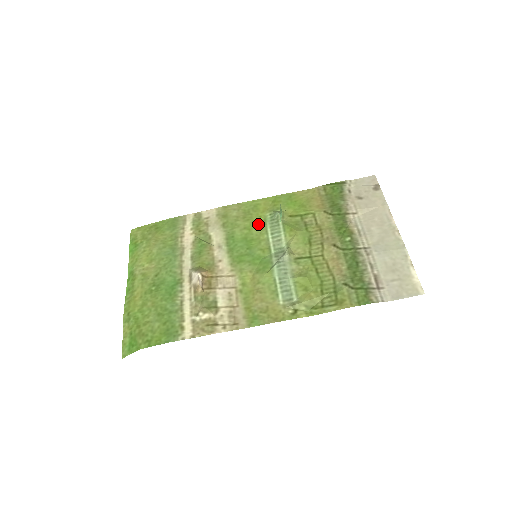
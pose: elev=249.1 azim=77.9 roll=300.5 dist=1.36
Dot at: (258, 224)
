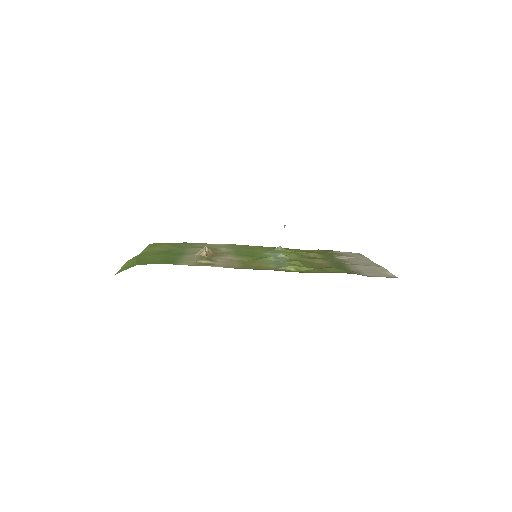
Dot at: (261, 250)
